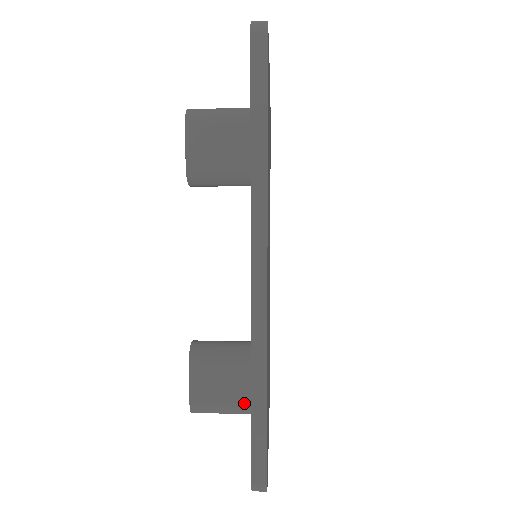
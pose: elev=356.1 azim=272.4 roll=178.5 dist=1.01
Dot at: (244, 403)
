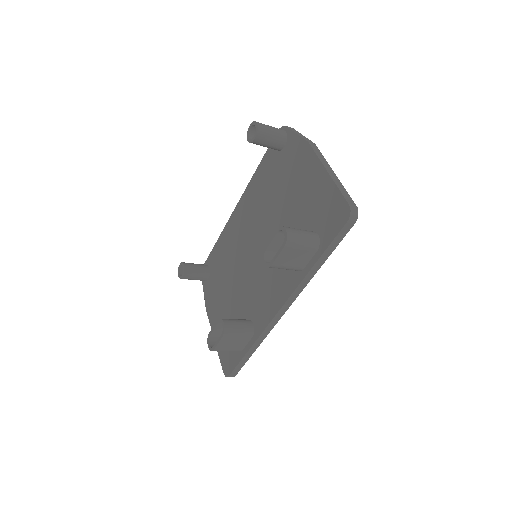
Dot at: (240, 349)
